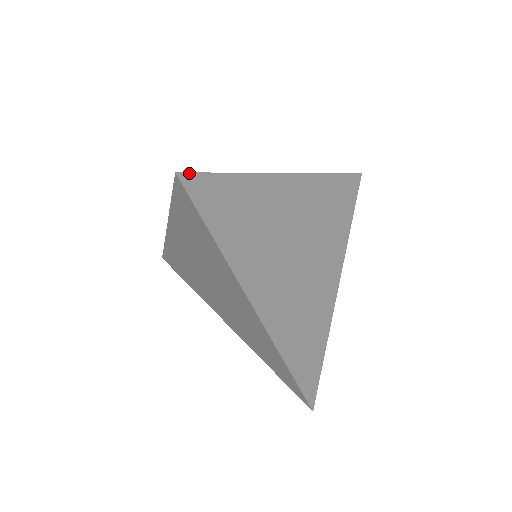
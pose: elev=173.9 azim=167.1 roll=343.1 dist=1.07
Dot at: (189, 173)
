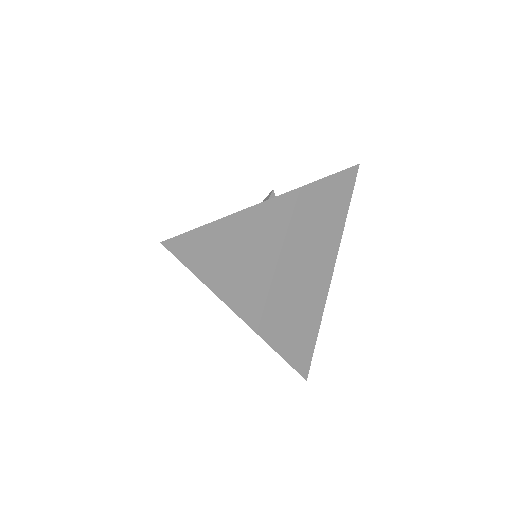
Dot at: (173, 238)
